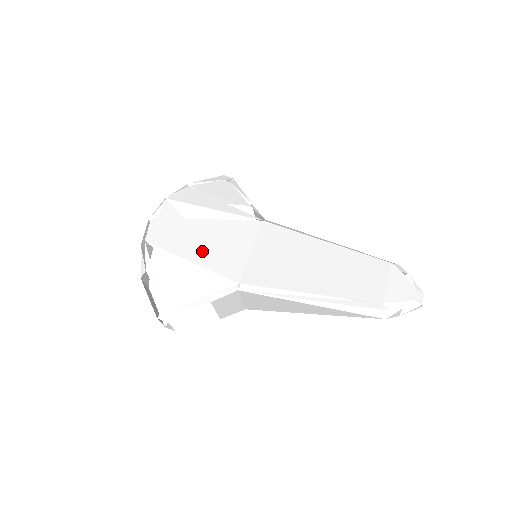
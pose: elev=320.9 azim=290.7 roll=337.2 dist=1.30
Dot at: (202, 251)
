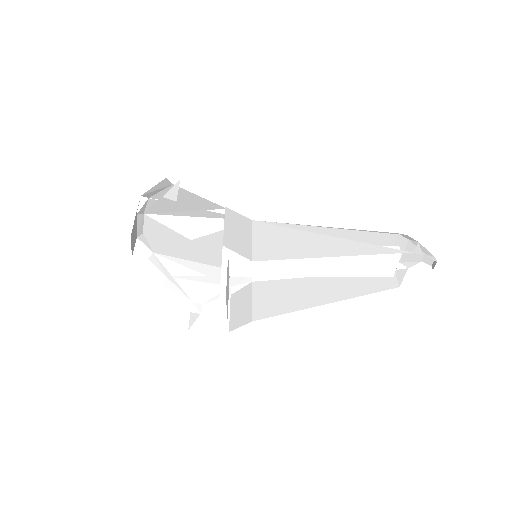
Dot at: occluded
